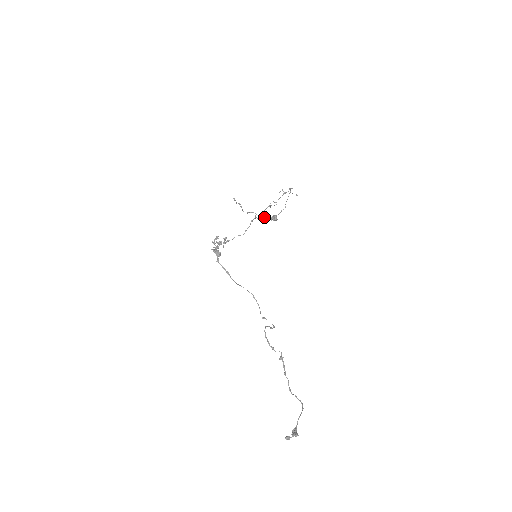
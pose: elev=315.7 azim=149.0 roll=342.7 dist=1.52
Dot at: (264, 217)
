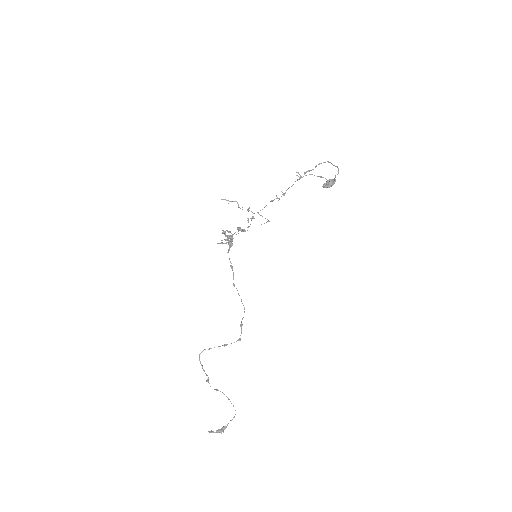
Dot at: (262, 216)
